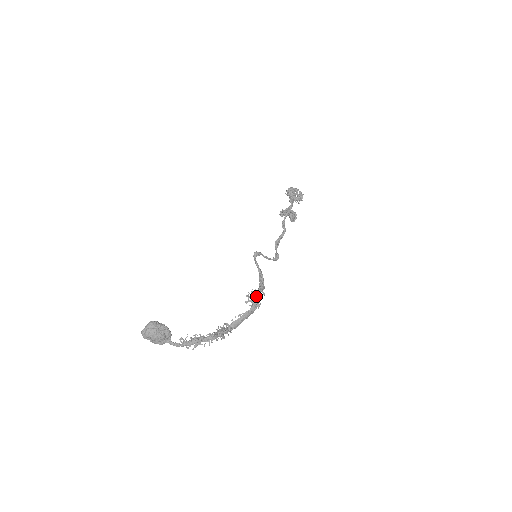
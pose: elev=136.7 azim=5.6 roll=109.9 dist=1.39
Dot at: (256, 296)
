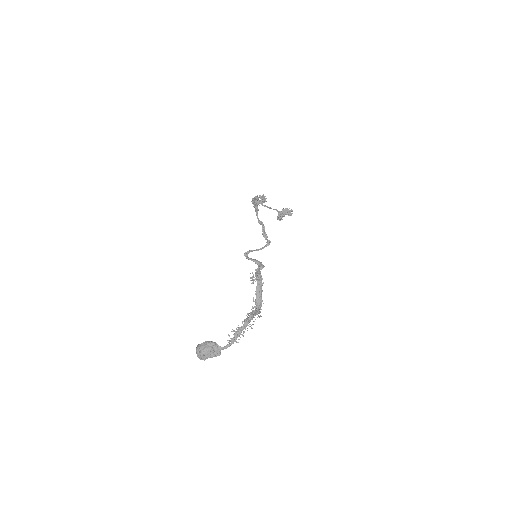
Dot at: (256, 274)
